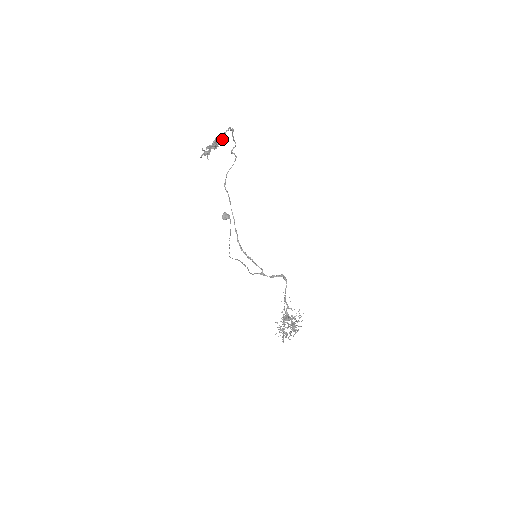
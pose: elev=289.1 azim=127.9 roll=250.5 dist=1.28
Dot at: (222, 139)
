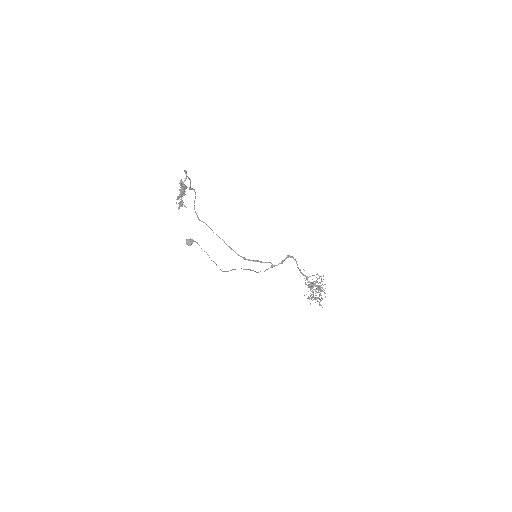
Dot at: occluded
